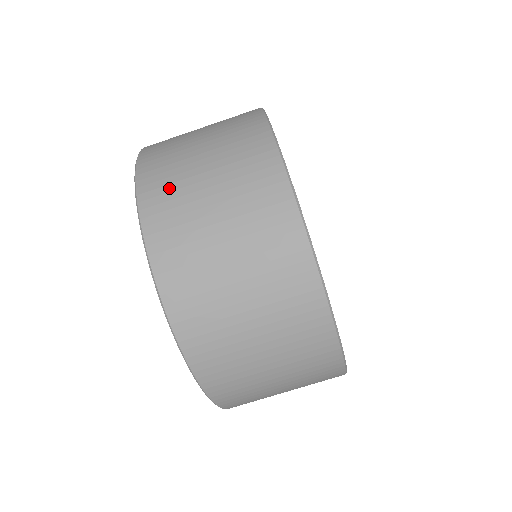
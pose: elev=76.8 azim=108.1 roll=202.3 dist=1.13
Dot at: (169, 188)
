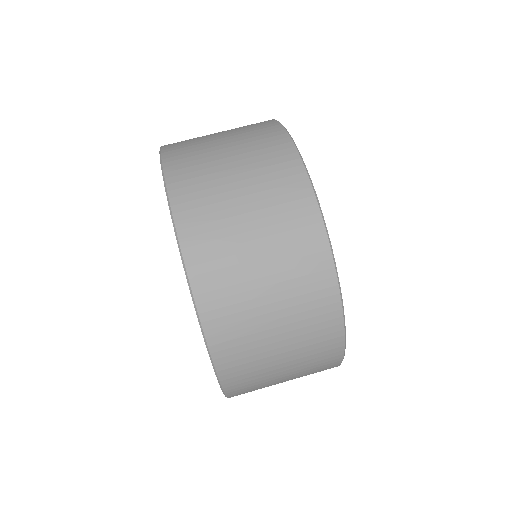
Dot at: (190, 150)
